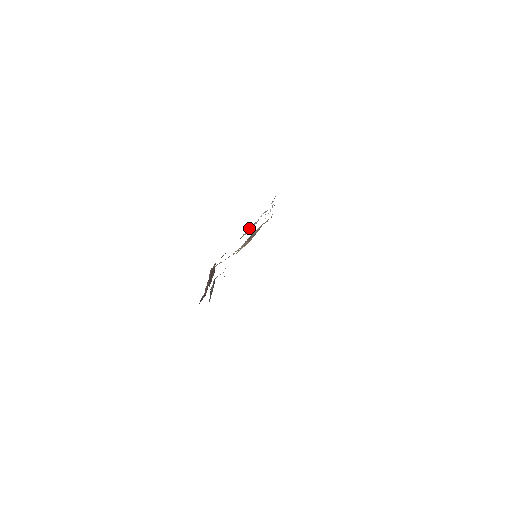
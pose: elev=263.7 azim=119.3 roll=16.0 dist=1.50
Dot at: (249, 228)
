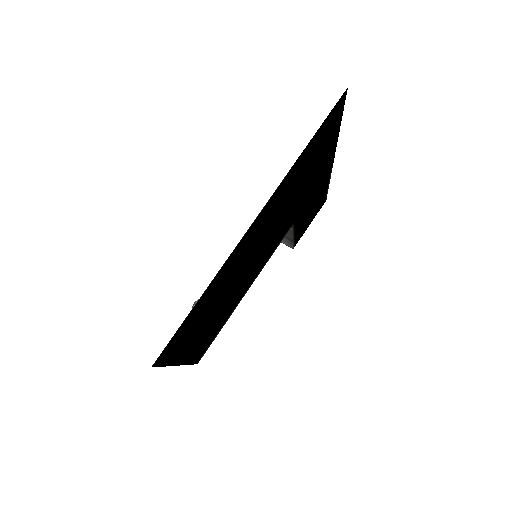
Dot at: occluded
